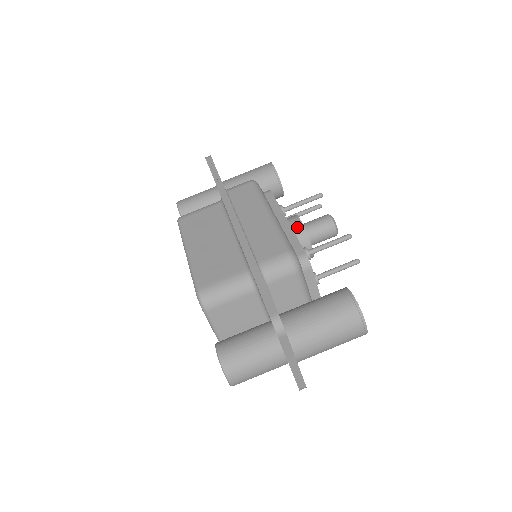
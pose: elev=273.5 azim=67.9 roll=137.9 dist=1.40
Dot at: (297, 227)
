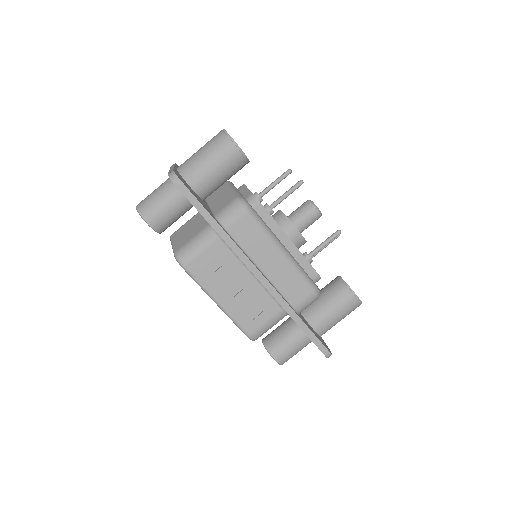
Dot at: (297, 239)
